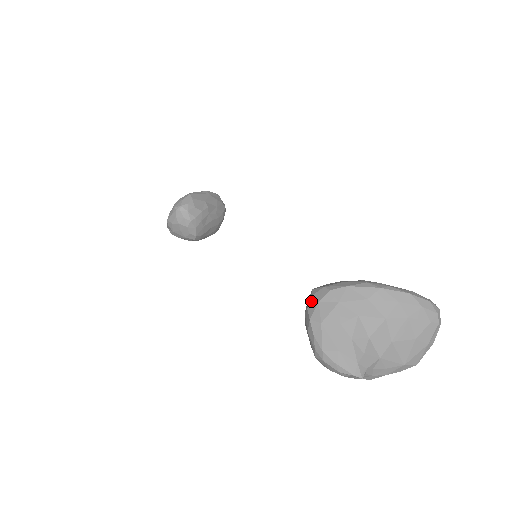
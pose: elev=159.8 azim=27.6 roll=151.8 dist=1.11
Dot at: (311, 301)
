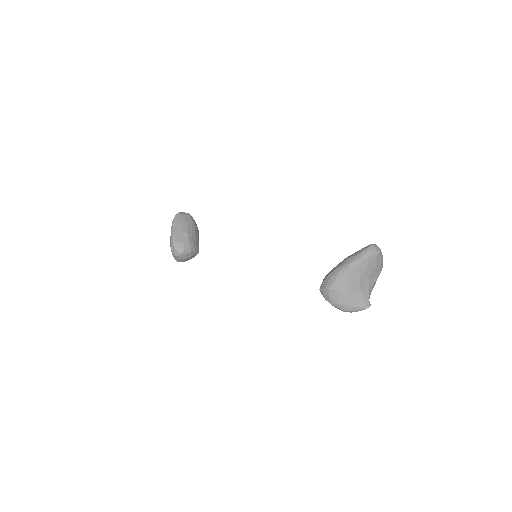
Dot at: (325, 297)
